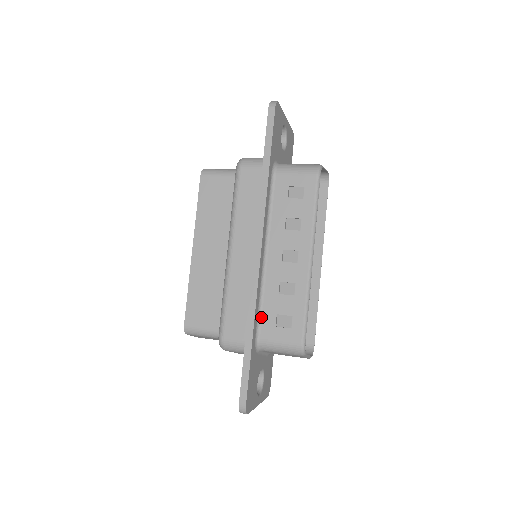
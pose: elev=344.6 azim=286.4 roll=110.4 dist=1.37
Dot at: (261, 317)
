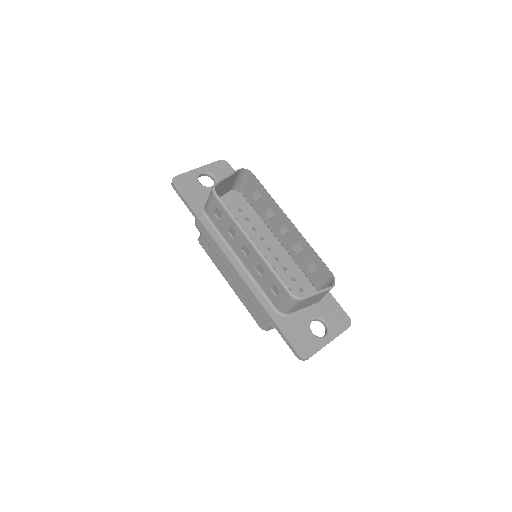
Dot at: (268, 297)
